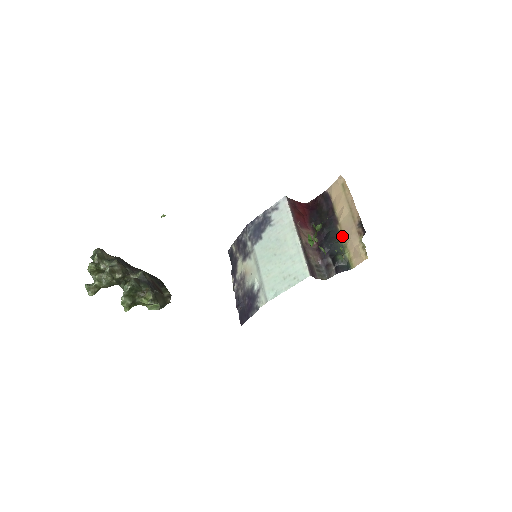
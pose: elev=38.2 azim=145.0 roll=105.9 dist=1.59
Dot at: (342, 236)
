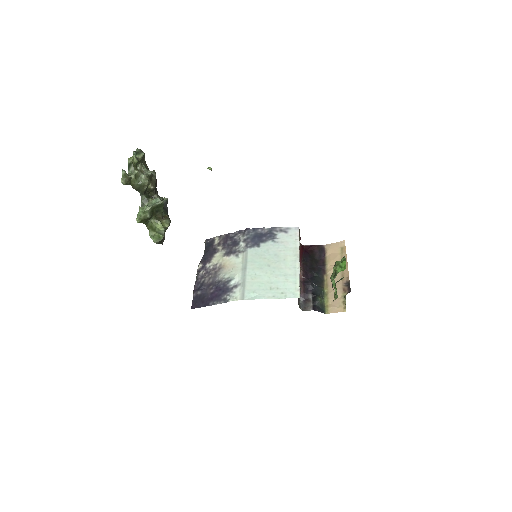
Dot at: (326, 285)
